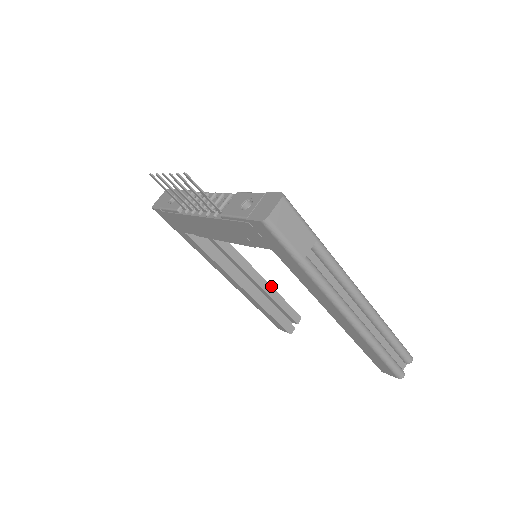
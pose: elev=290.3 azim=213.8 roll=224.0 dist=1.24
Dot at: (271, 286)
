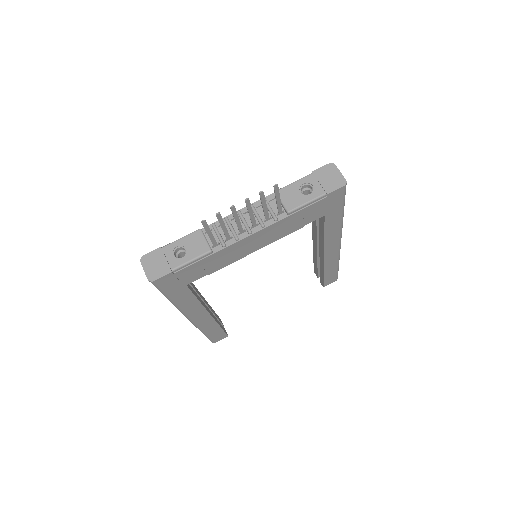
Dot at: (208, 304)
